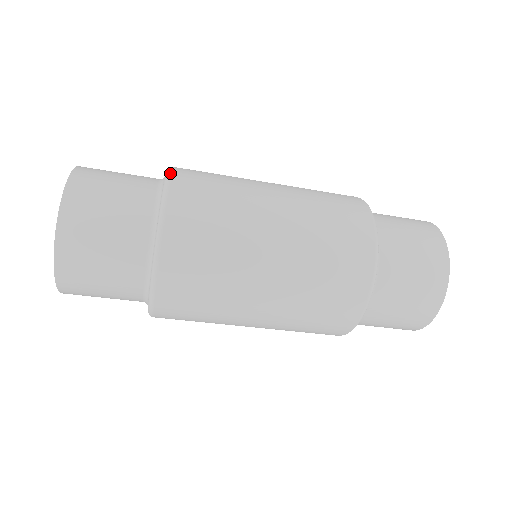
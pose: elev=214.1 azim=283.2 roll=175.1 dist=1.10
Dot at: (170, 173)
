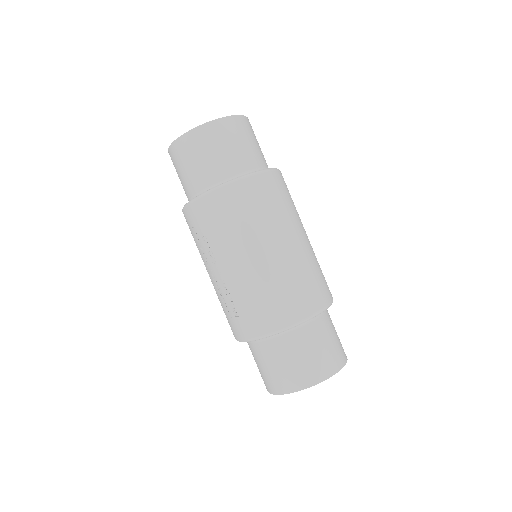
Dot at: occluded
